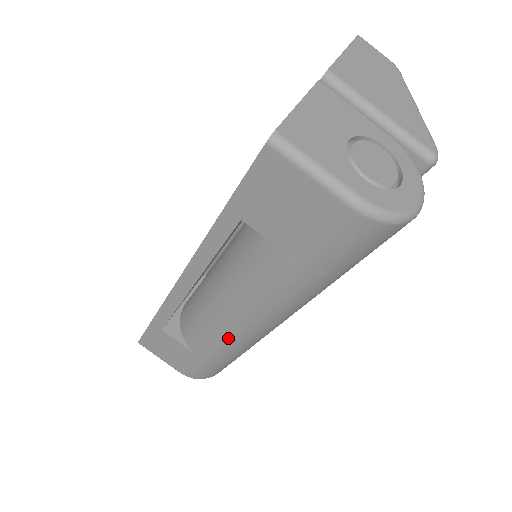
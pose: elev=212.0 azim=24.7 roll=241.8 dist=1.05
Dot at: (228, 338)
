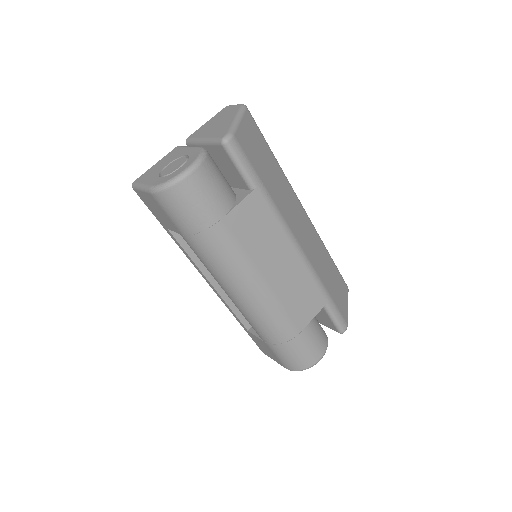
Dot at: (246, 314)
